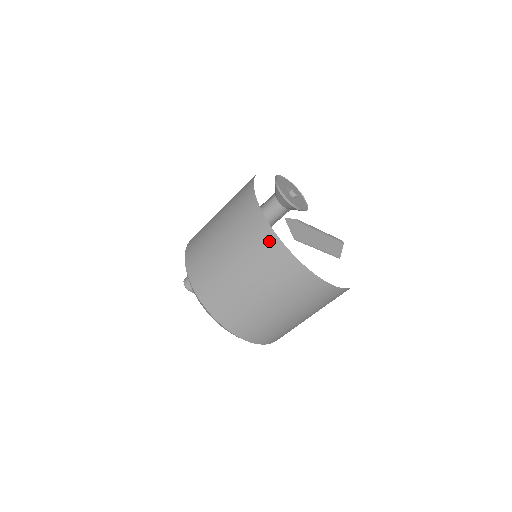
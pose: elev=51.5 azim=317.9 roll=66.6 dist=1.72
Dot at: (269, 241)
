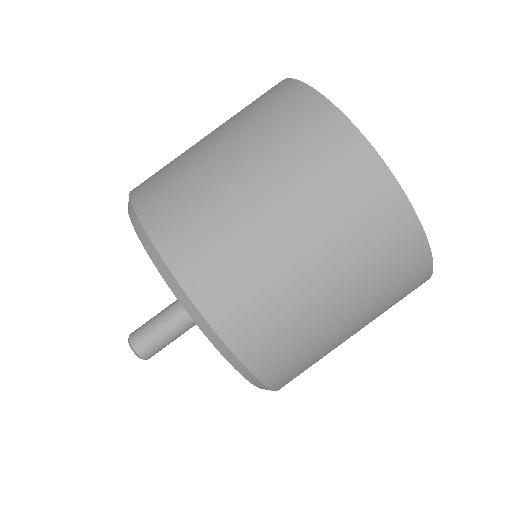
Dot at: (272, 88)
